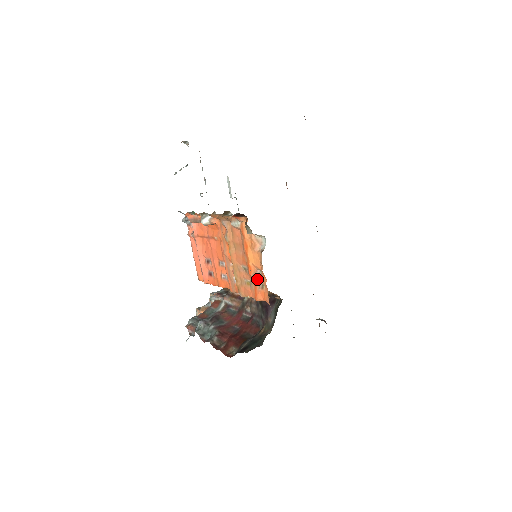
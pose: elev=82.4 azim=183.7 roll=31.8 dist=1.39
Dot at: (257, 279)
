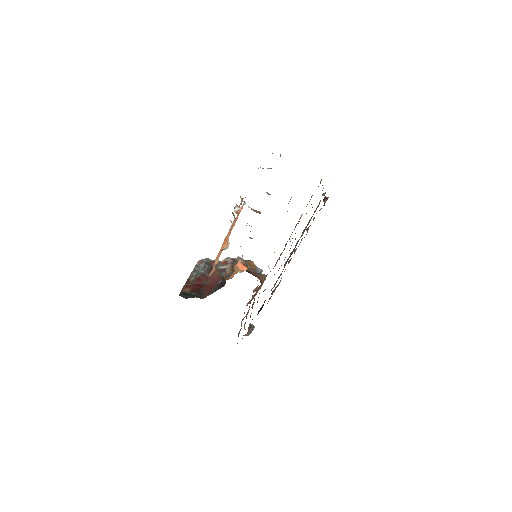
Dot at: (215, 263)
